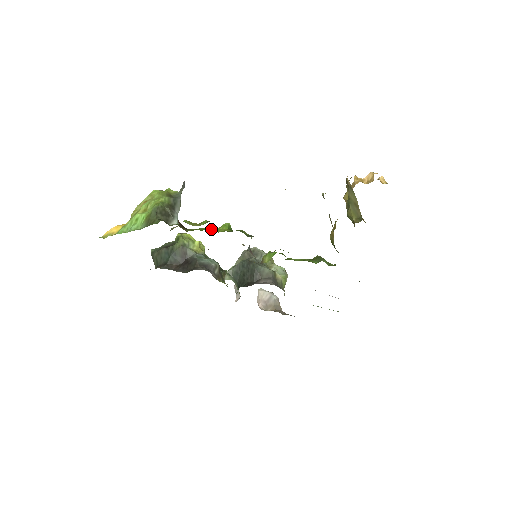
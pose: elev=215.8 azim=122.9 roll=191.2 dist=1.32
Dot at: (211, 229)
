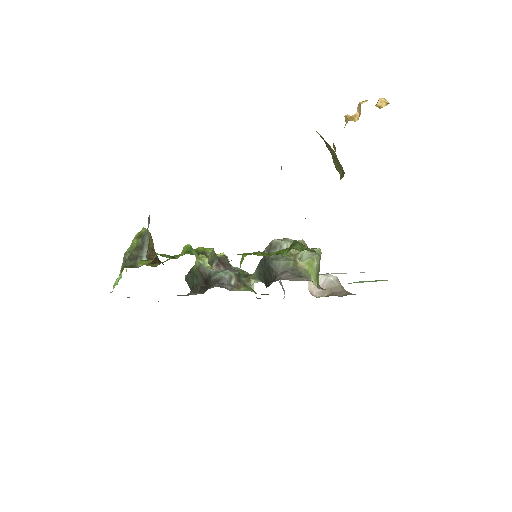
Dot at: (176, 256)
